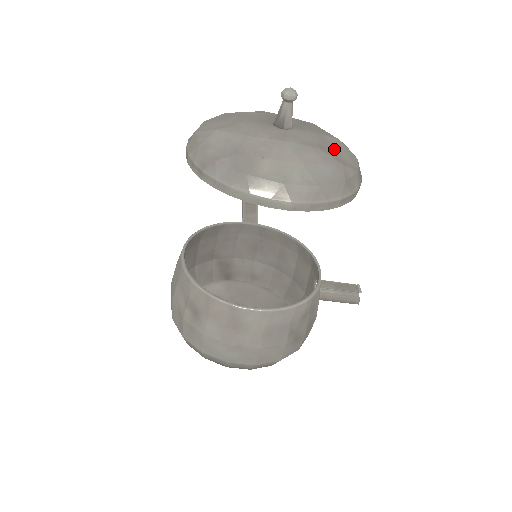
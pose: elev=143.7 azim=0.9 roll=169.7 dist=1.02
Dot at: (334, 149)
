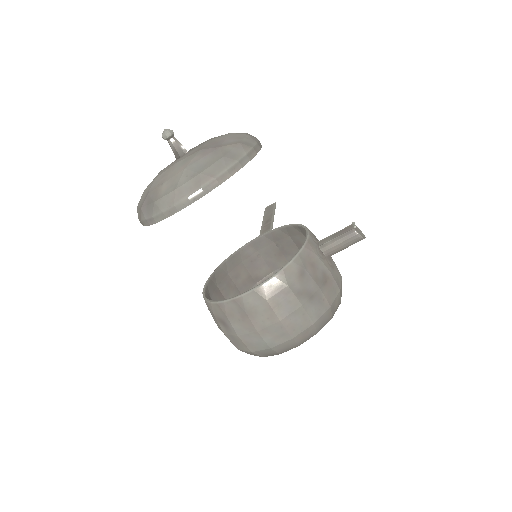
Dot at: (218, 142)
